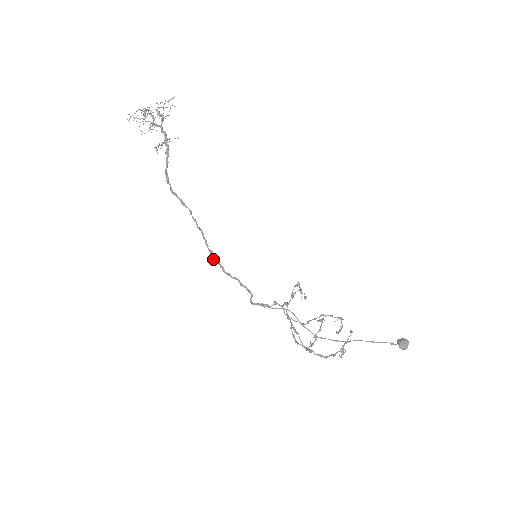
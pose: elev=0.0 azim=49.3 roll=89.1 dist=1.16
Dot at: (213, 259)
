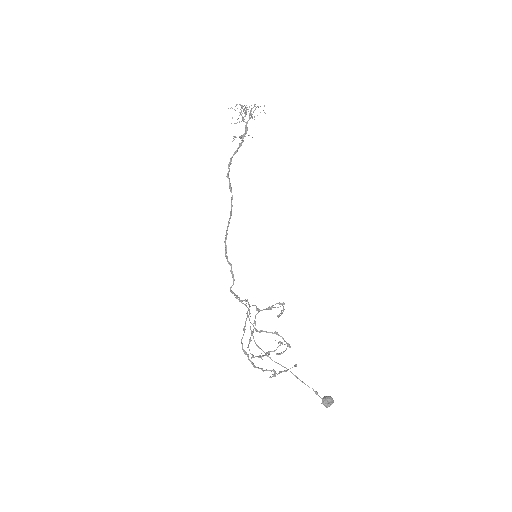
Dot at: occluded
